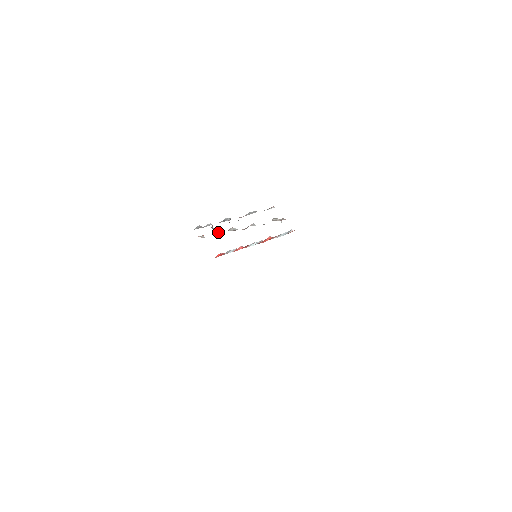
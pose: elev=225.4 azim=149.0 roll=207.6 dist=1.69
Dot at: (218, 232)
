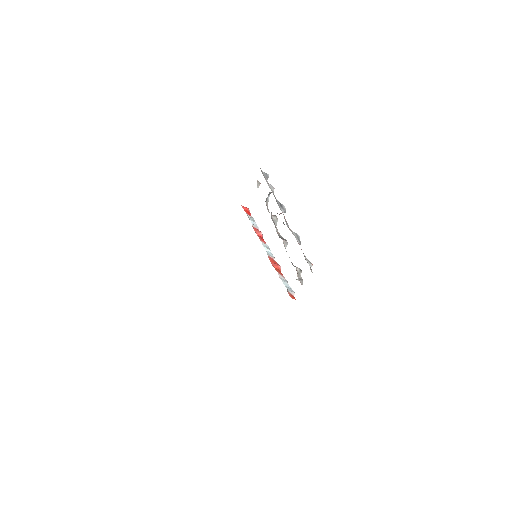
Dot at: (267, 202)
